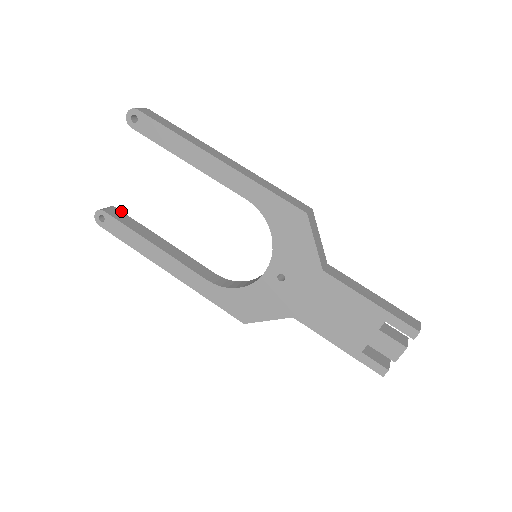
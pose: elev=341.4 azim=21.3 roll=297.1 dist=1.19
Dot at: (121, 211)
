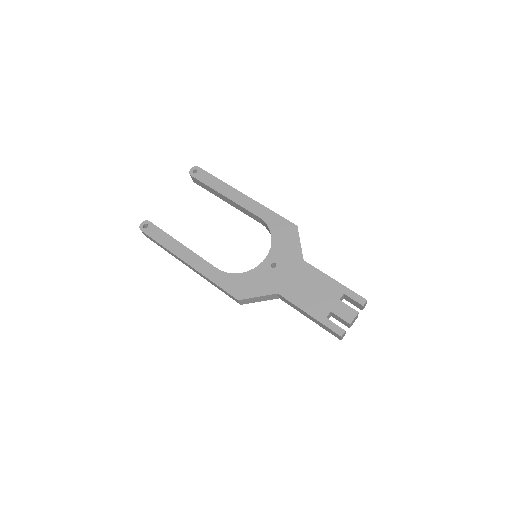
Dot at: occluded
